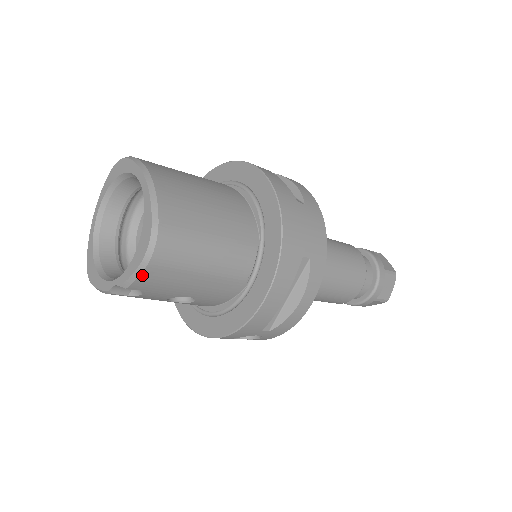
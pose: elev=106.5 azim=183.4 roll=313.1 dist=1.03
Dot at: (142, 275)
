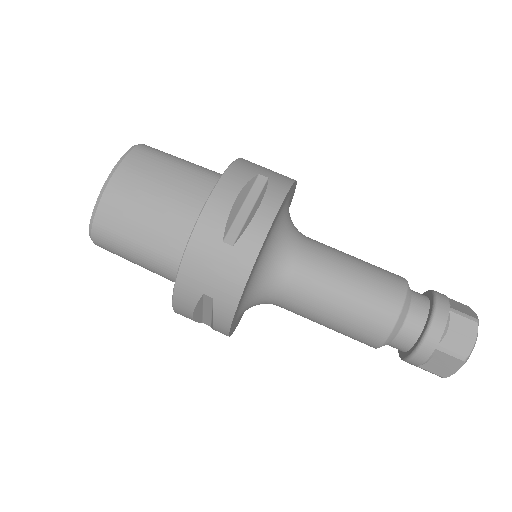
Dot at: occluded
